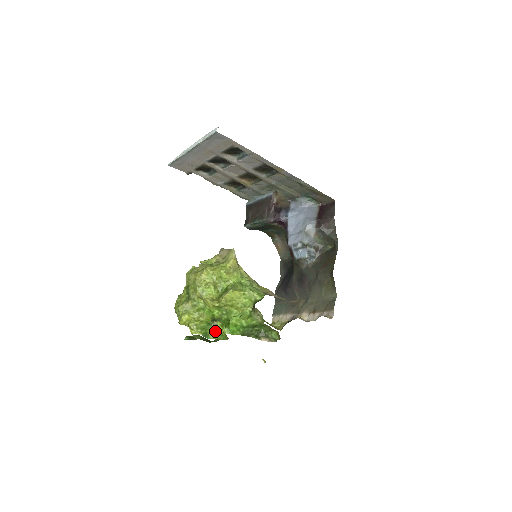
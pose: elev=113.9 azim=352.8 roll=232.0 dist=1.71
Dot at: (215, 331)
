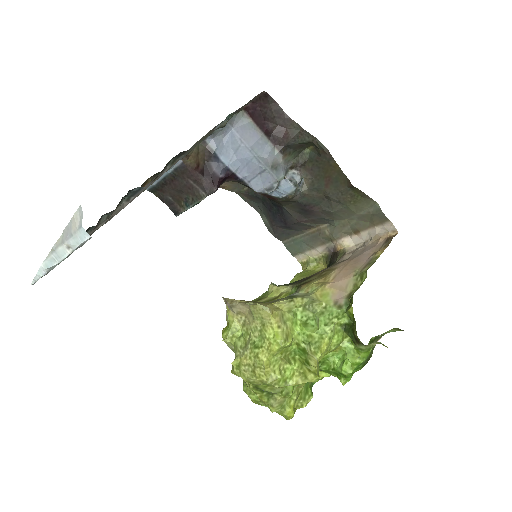
Dot at: occluded
